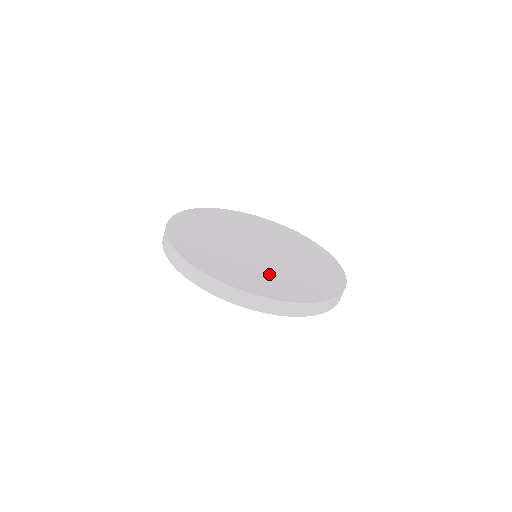
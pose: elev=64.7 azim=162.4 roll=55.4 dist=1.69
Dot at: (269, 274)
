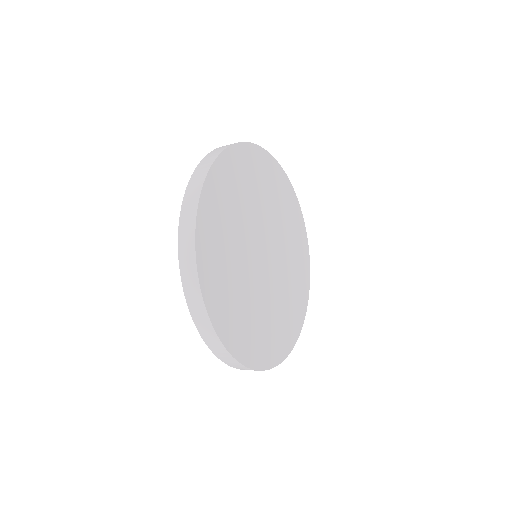
Dot at: (263, 317)
